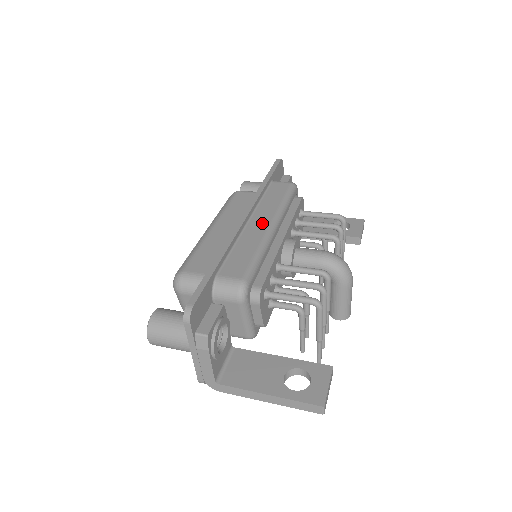
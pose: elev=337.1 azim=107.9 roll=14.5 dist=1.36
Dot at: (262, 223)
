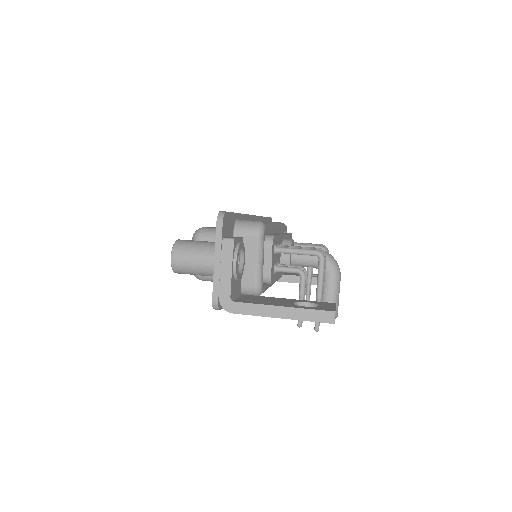
Dot at: occluded
